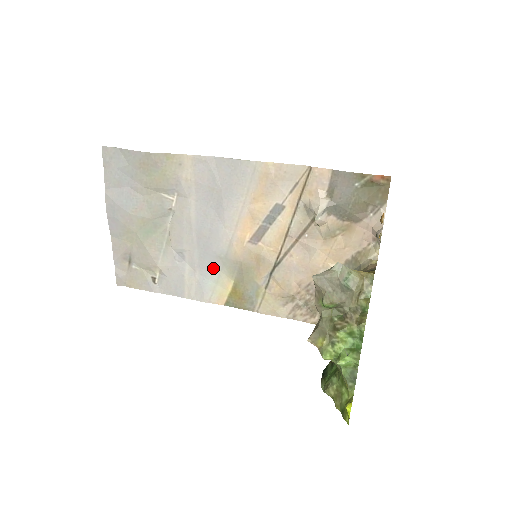
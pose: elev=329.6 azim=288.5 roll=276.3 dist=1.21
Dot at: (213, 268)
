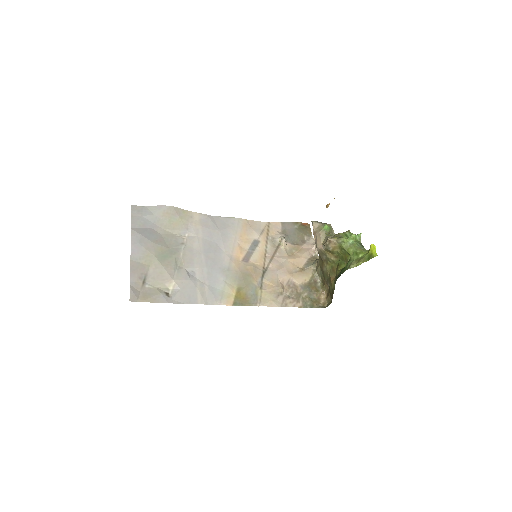
Dot at: (219, 279)
